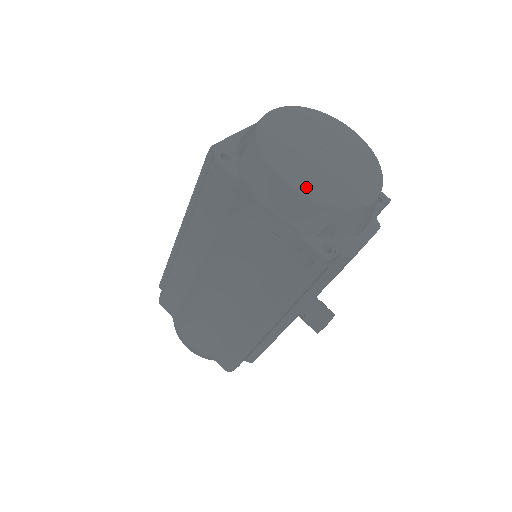
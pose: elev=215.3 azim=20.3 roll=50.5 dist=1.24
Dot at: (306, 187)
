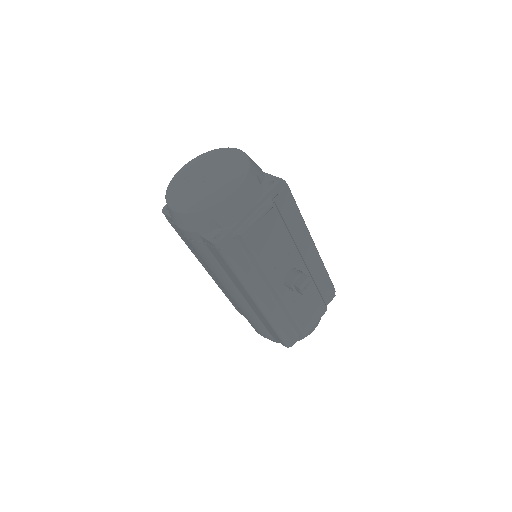
Dot at: (186, 207)
